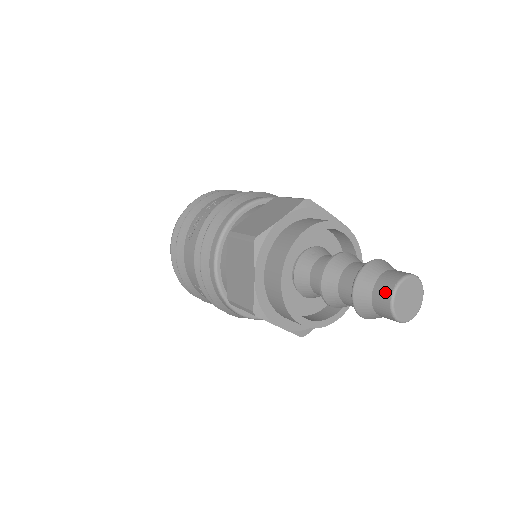
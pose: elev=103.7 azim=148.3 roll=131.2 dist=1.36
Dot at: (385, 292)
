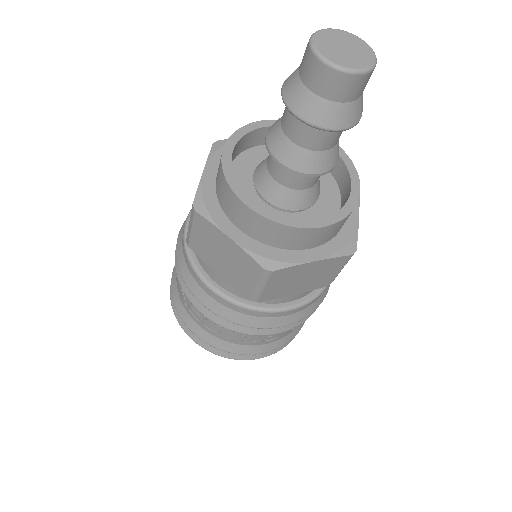
Dot at: occluded
